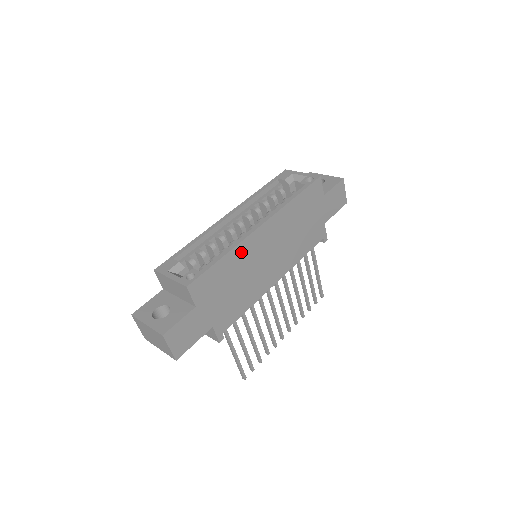
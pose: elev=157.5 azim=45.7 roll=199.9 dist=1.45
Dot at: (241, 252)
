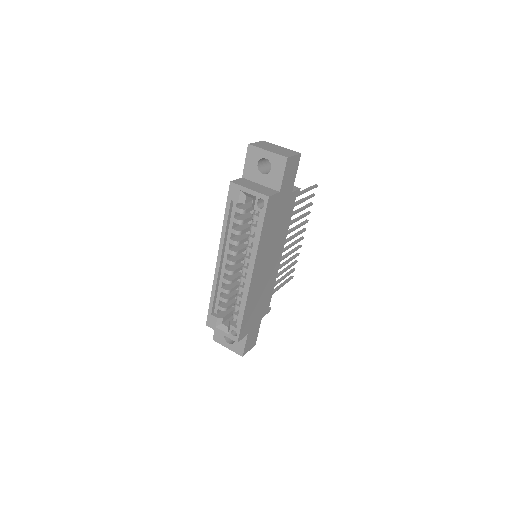
Dot at: (251, 296)
